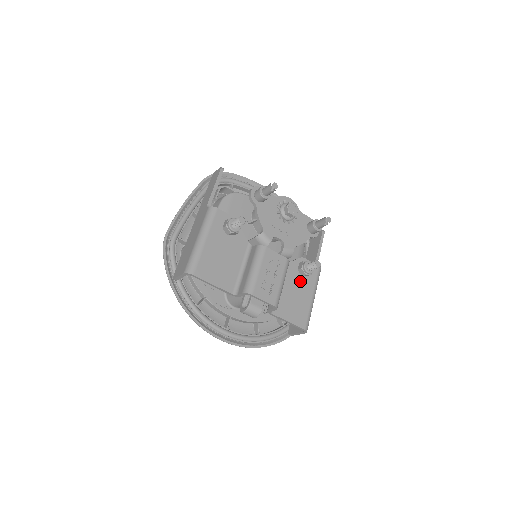
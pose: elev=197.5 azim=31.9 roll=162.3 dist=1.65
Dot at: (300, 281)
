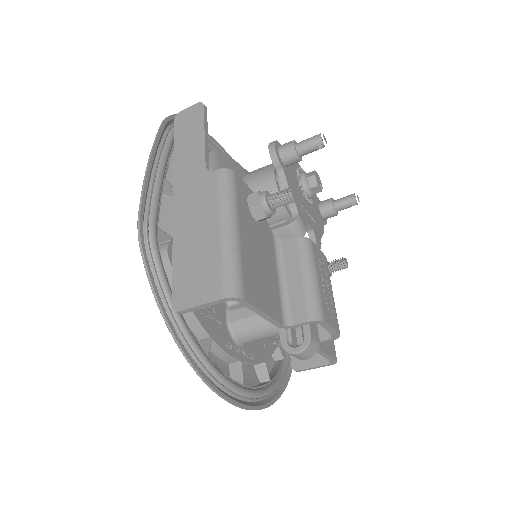
Dot at: occluded
